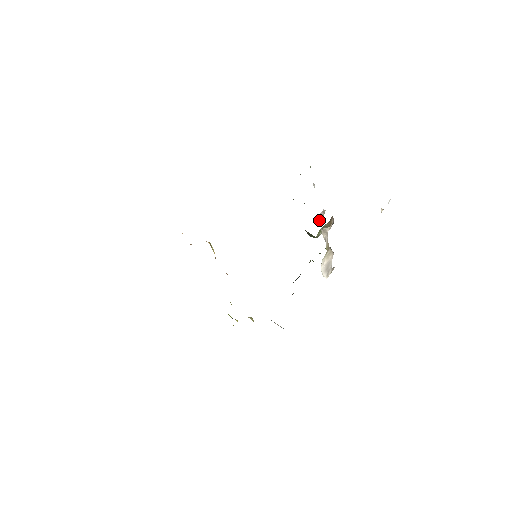
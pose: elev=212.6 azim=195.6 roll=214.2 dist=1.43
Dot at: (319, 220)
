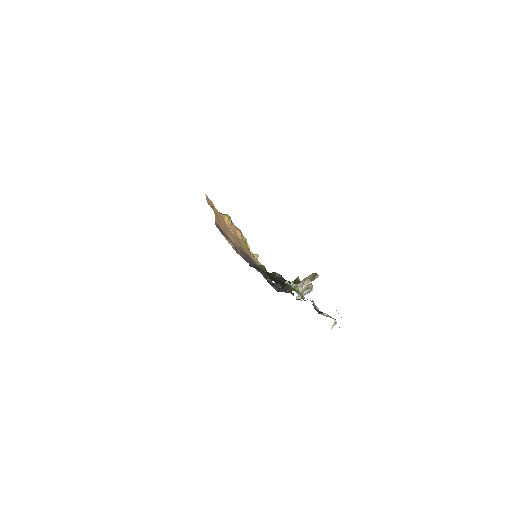
Dot at: occluded
